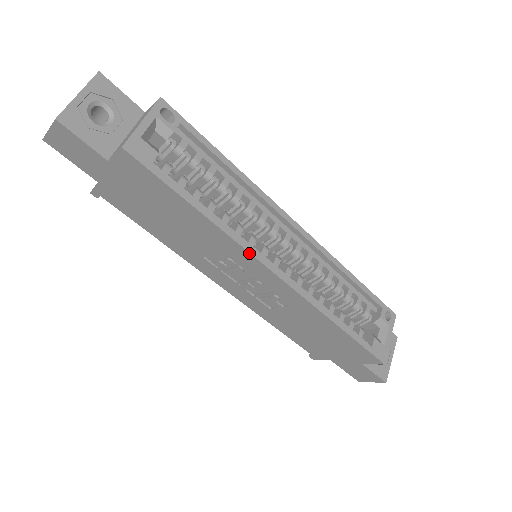
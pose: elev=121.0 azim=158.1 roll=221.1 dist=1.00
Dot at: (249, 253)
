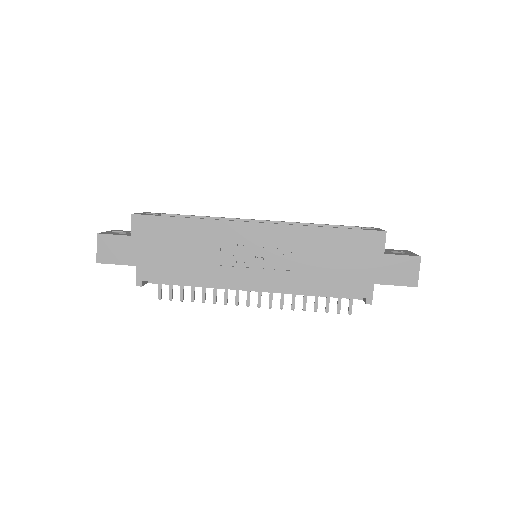
Dot at: (231, 221)
